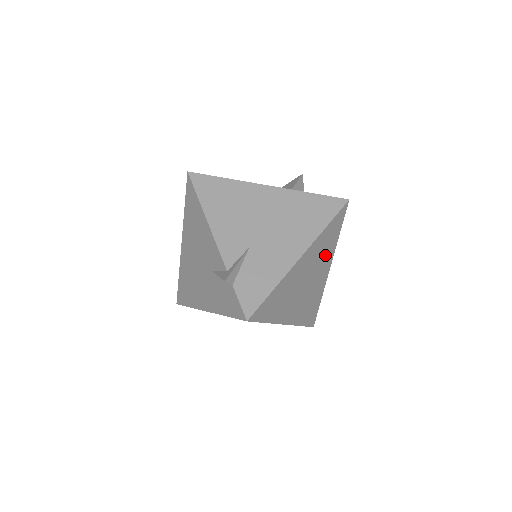
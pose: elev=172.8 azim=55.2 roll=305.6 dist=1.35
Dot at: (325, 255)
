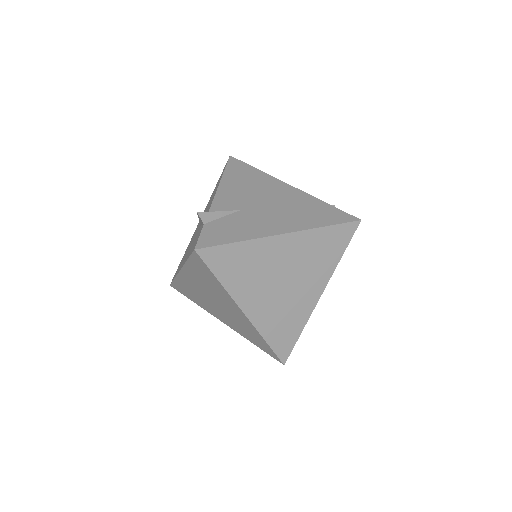
Dot at: (317, 267)
